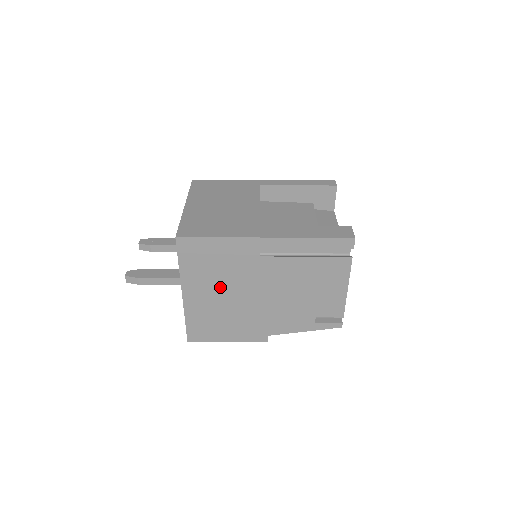
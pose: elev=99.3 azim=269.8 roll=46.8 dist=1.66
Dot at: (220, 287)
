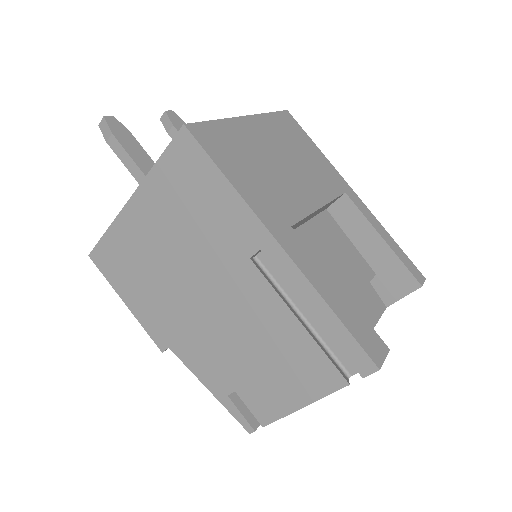
Dot at: (174, 239)
